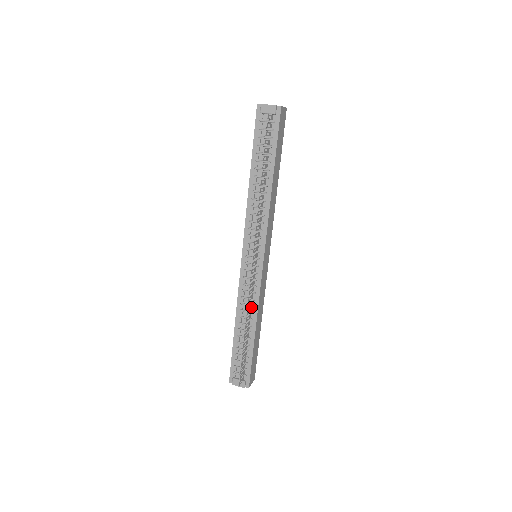
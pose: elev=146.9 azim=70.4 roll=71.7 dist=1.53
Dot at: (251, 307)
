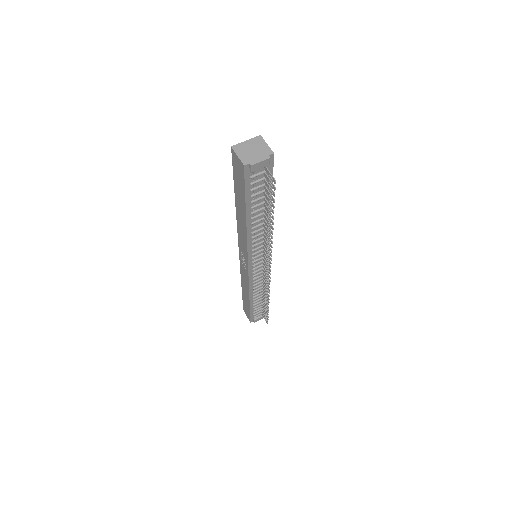
Dot at: (263, 285)
